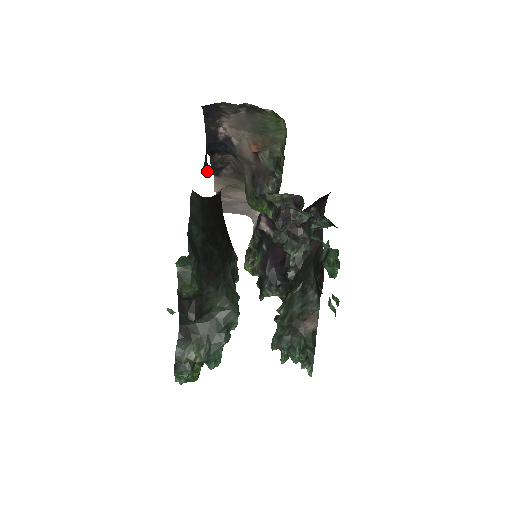
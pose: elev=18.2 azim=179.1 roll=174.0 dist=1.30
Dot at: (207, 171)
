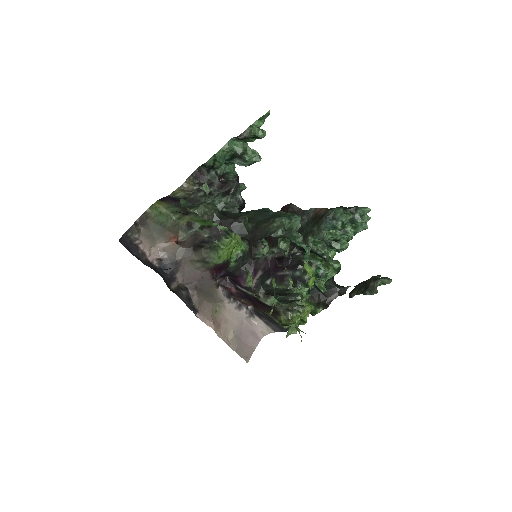
Dot at: occluded
